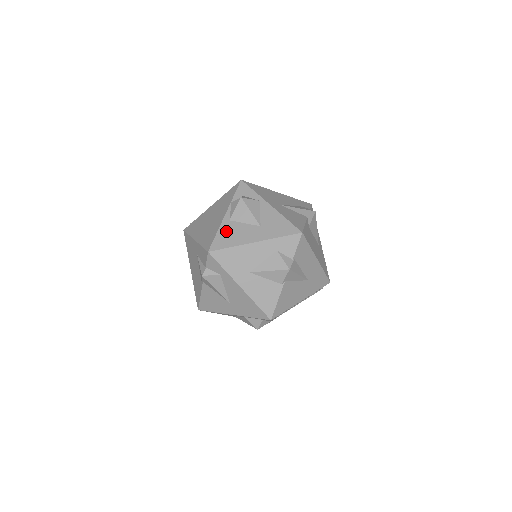
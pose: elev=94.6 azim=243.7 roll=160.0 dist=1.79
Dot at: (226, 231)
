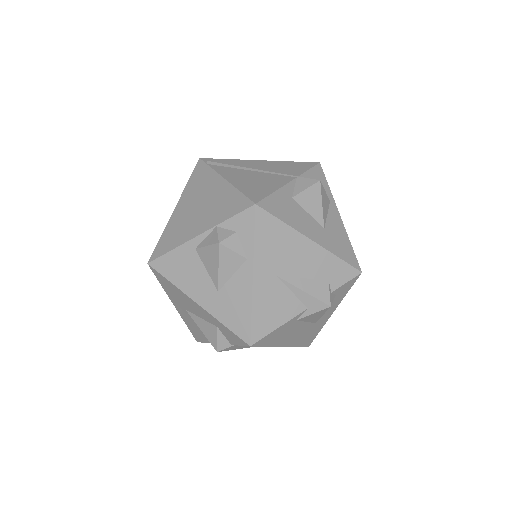
Dot at: (181, 259)
